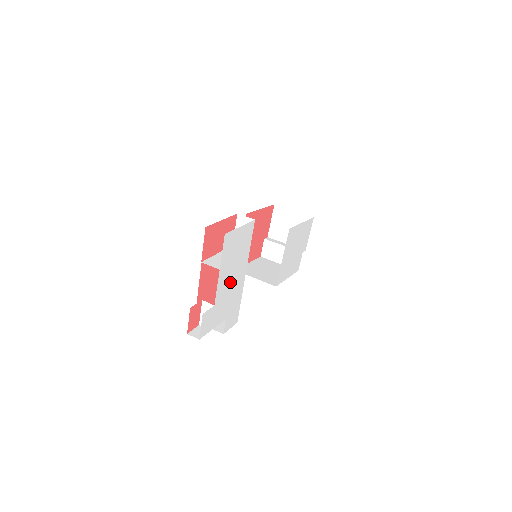
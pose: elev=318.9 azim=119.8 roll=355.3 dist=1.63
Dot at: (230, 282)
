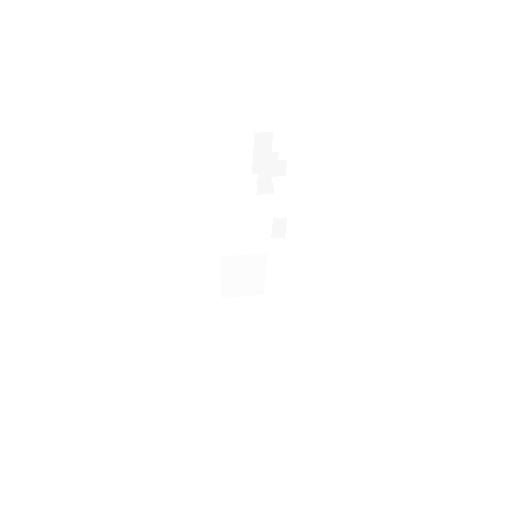
Dot at: occluded
